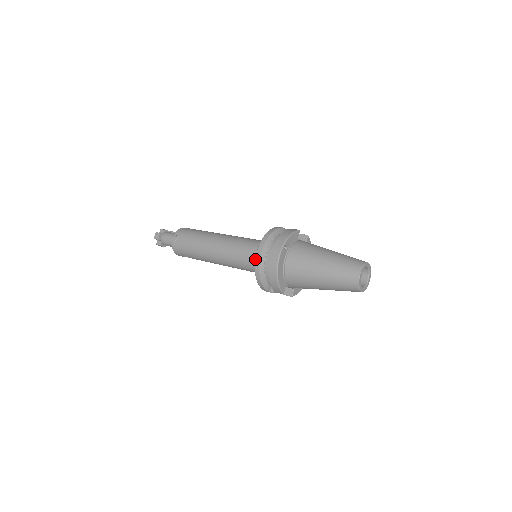
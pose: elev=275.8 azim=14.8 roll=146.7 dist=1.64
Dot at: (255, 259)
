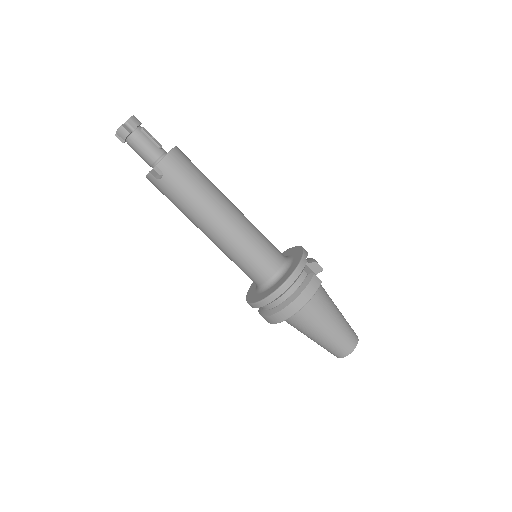
Dot at: (261, 301)
